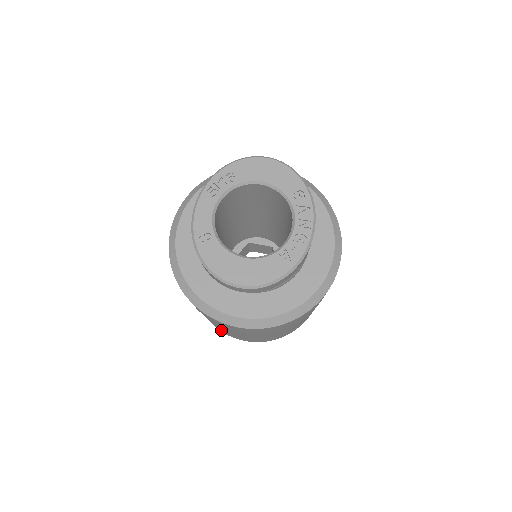
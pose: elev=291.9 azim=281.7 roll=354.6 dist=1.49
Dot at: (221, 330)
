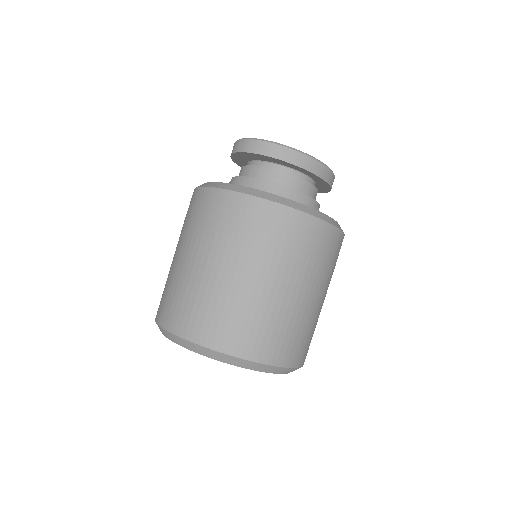
Dot at: (163, 295)
